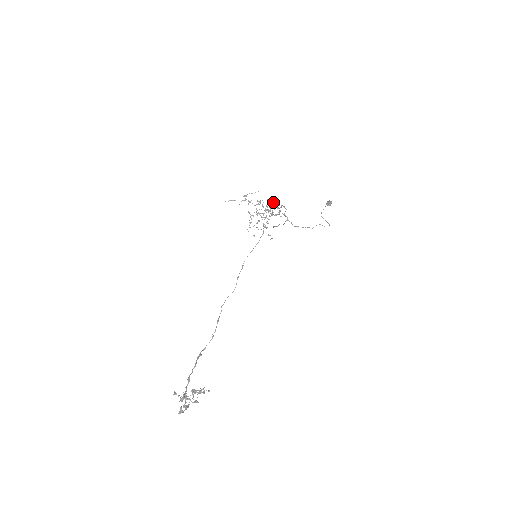
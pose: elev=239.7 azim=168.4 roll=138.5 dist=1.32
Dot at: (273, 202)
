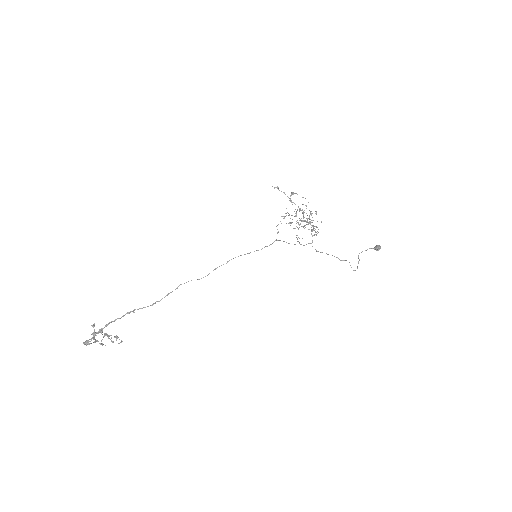
Dot at: (310, 219)
